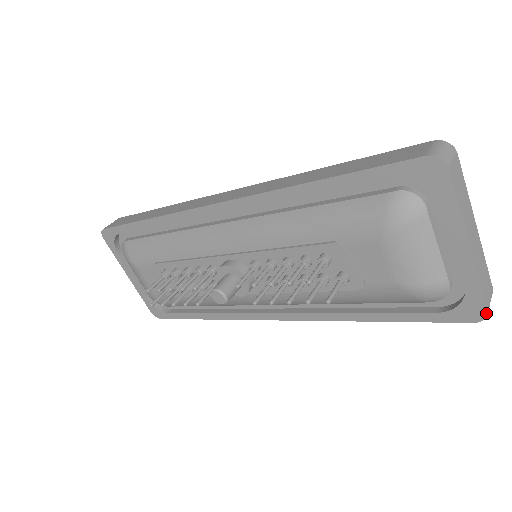
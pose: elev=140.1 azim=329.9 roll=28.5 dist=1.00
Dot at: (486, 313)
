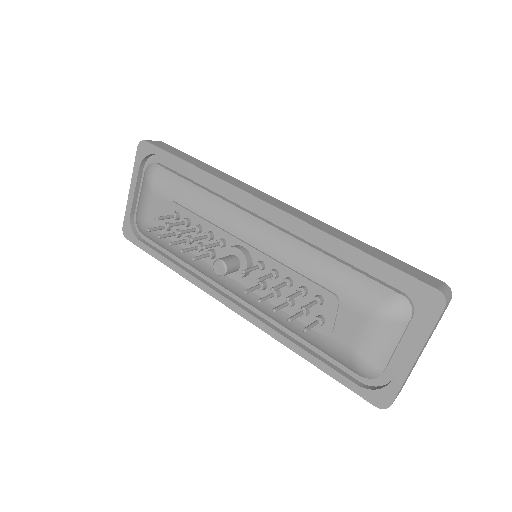
Dot at: (389, 406)
